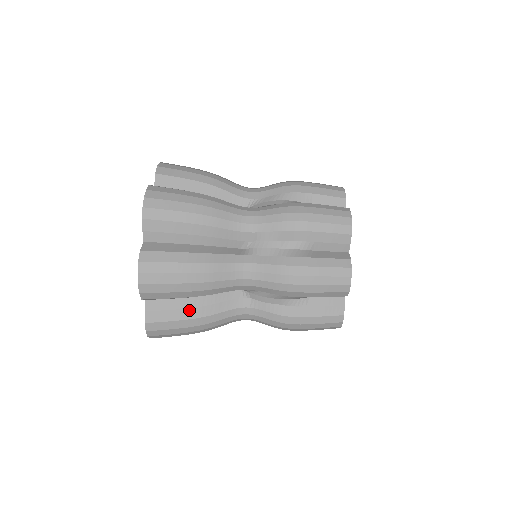
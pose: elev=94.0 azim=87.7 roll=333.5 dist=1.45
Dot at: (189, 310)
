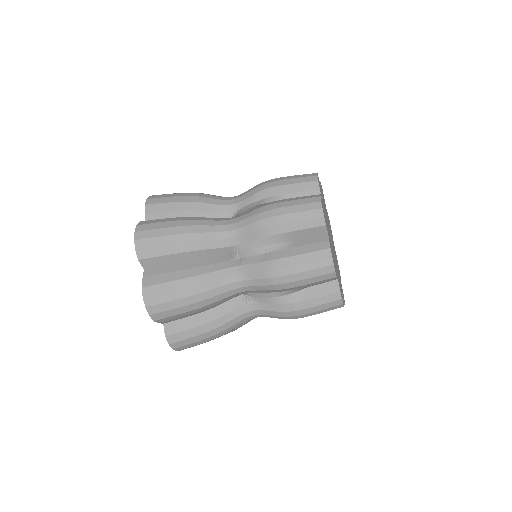
Dot at: occluded
